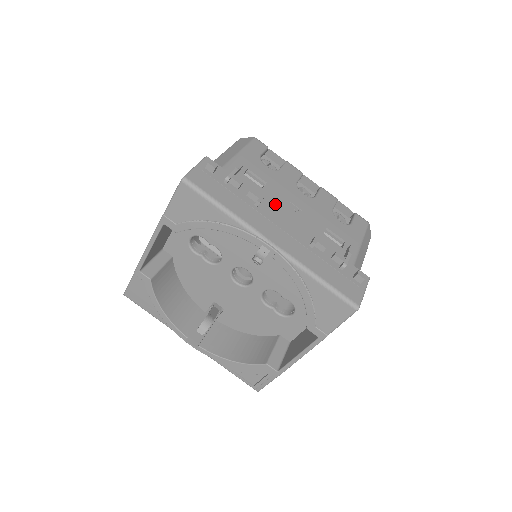
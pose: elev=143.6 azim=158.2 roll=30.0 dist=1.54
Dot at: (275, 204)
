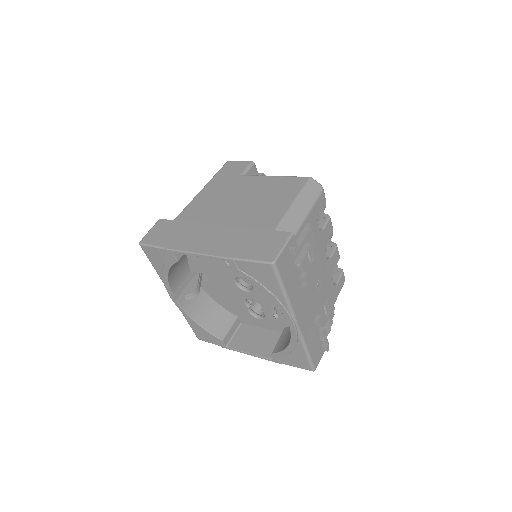
Dot at: (311, 282)
